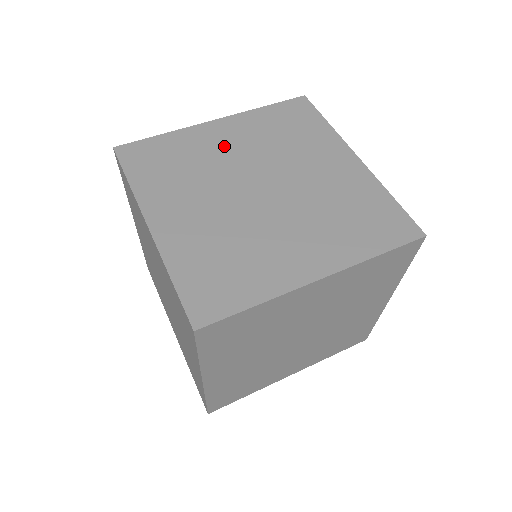
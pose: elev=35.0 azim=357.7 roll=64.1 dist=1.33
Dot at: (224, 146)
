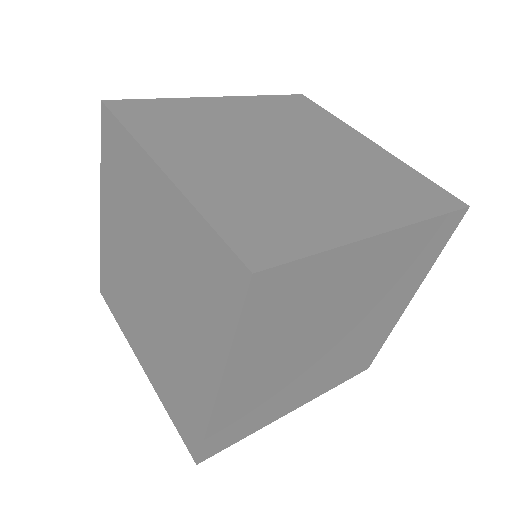
Dot at: (151, 214)
